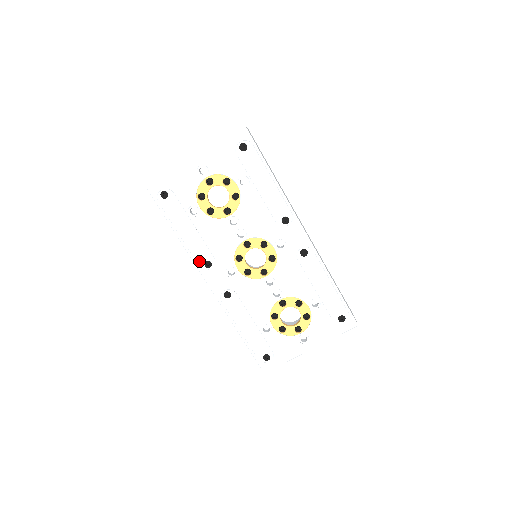
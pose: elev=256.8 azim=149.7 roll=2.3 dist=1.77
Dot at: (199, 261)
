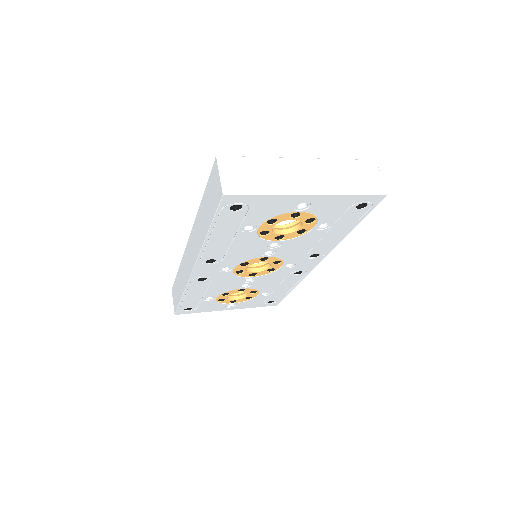
Dot at: (205, 258)
